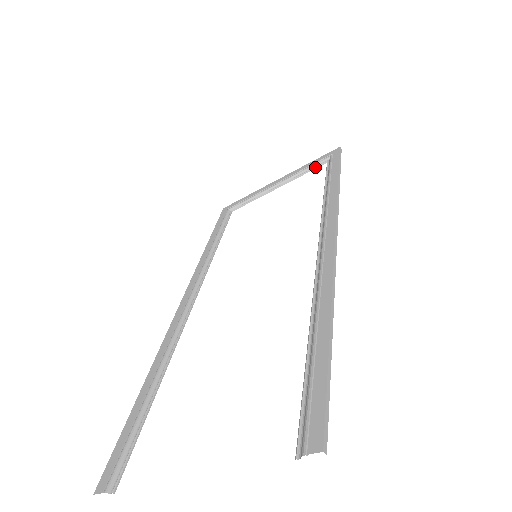
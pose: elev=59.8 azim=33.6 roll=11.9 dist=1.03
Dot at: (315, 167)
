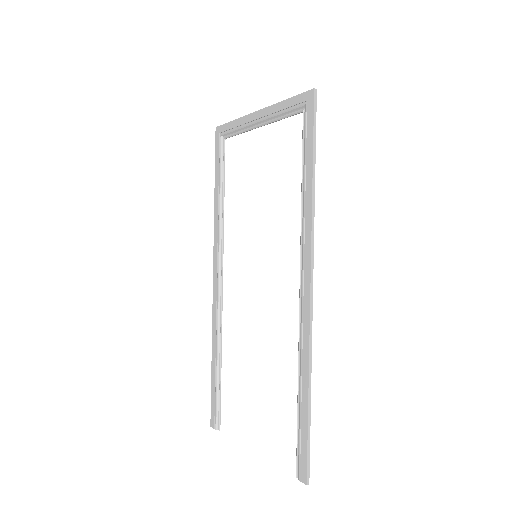
Dot at: (292, 115)
